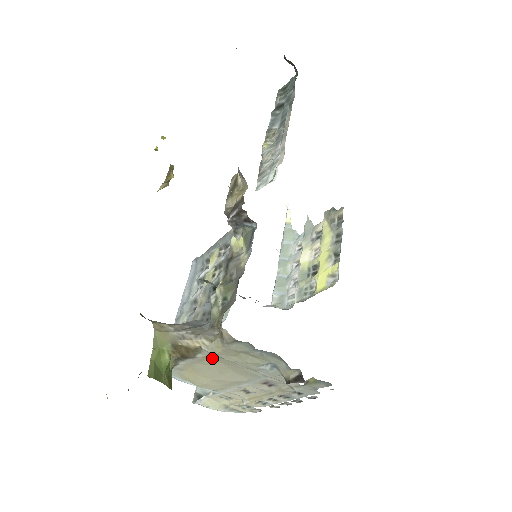
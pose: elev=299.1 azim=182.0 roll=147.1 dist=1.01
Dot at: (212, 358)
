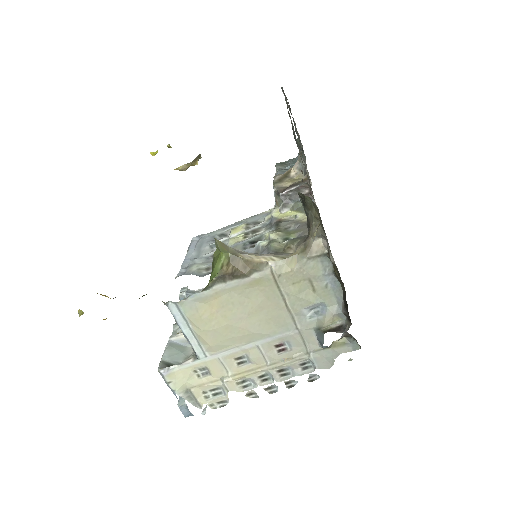
Dot at: (261, 286)
